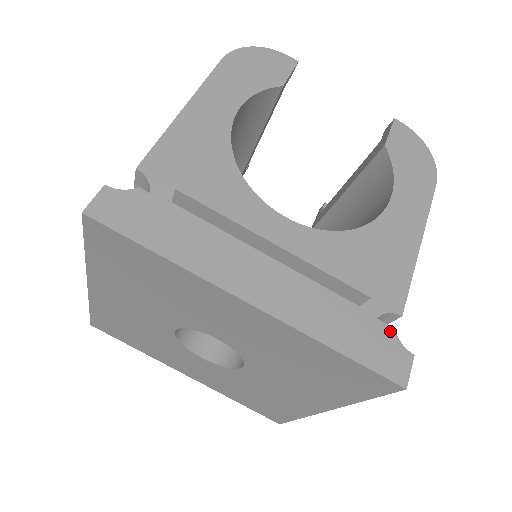
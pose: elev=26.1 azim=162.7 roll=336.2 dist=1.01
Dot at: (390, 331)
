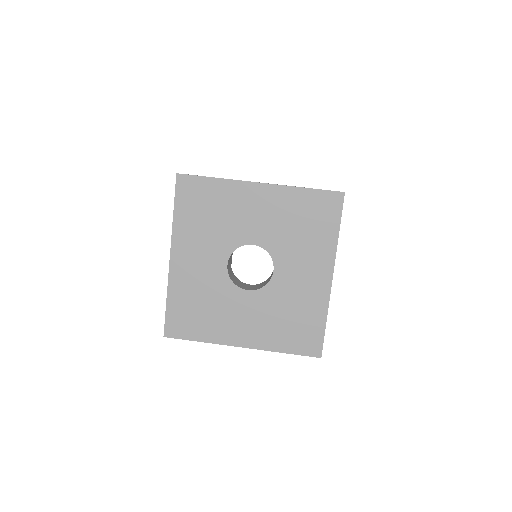
Dot at: occluded
